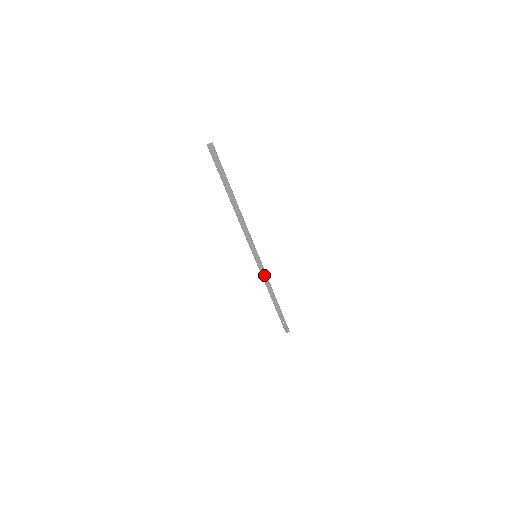
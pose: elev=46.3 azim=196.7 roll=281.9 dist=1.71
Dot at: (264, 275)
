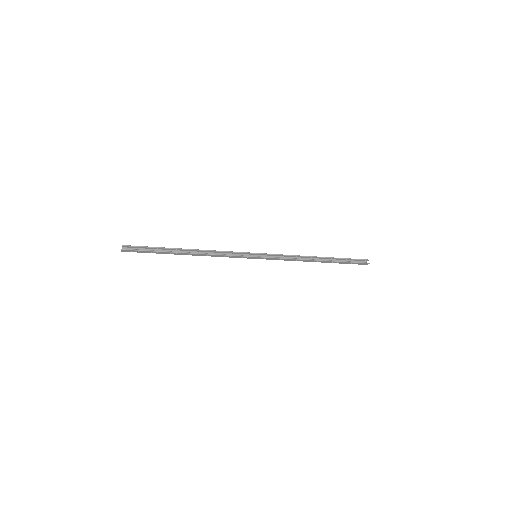
Dot at: (281, 259)
